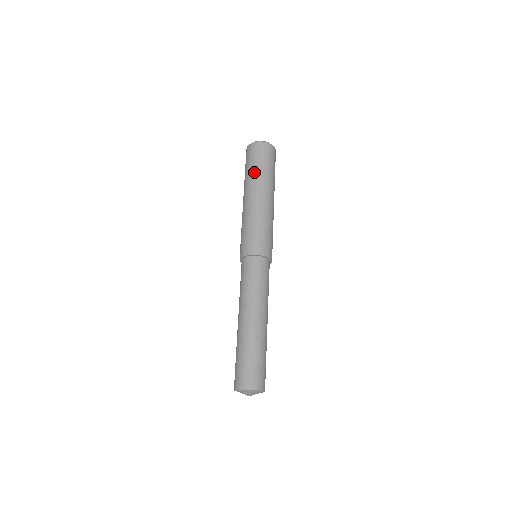
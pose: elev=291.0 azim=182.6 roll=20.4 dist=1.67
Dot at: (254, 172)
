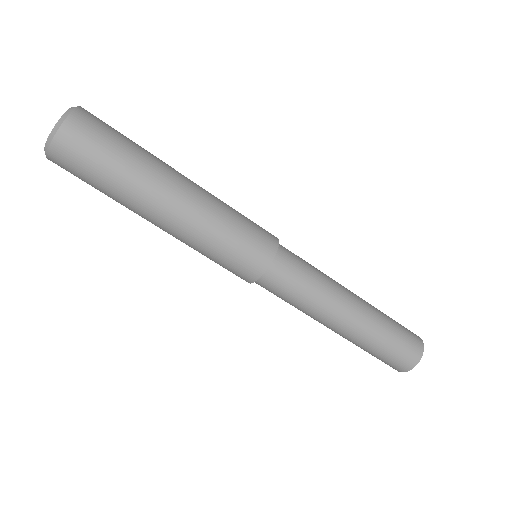
Dot at: (127, 172)
